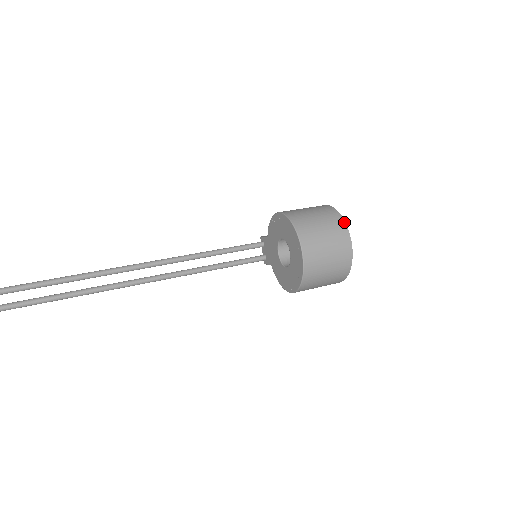
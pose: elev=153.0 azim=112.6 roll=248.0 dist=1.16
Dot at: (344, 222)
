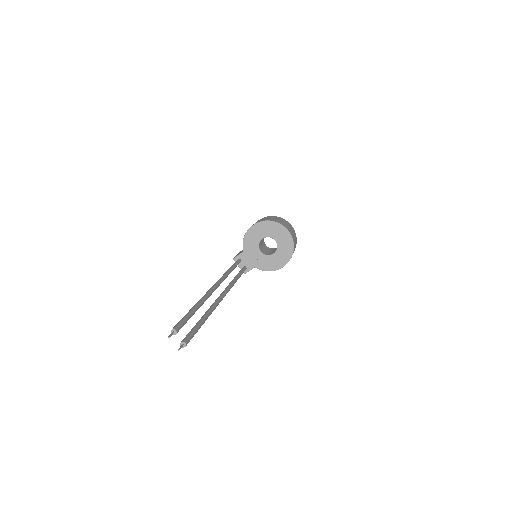
Dot at: (281, 218)
